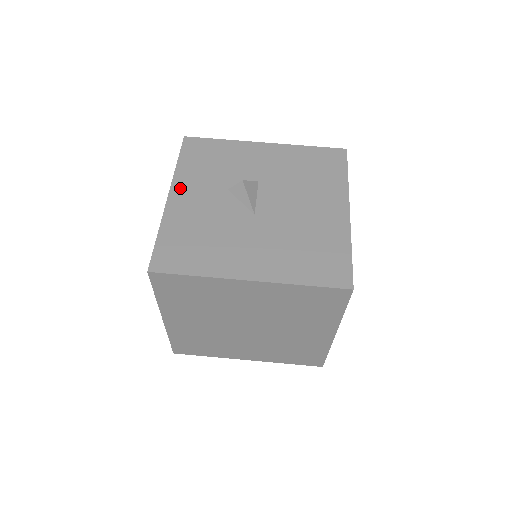
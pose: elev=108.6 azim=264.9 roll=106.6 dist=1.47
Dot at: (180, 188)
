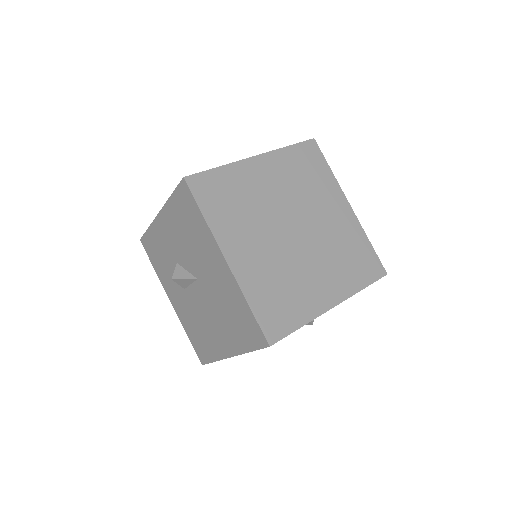
Dot at: occluded
